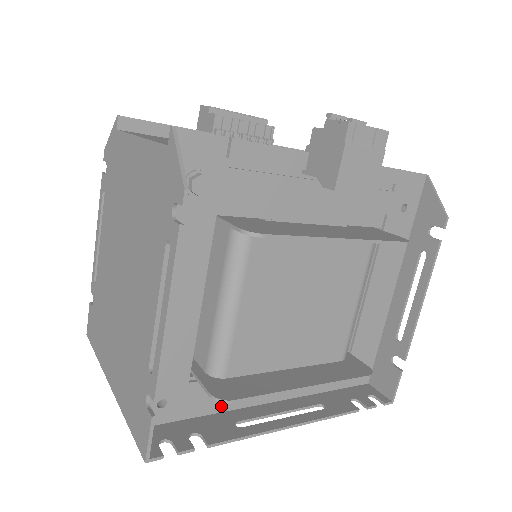
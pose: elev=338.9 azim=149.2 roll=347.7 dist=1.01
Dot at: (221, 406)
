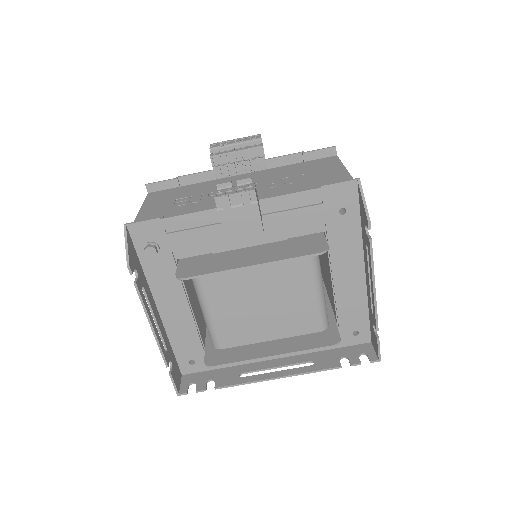
Dot at: occluded
